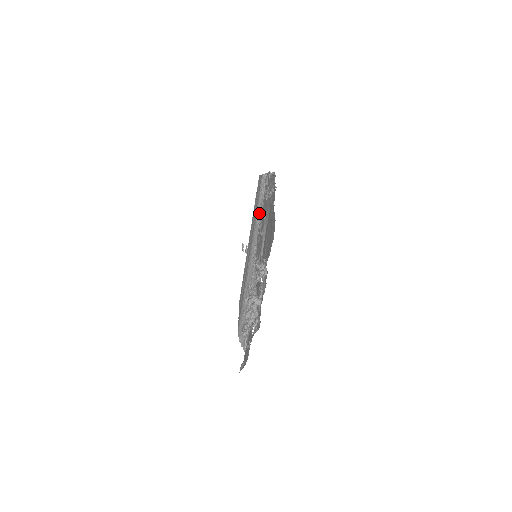
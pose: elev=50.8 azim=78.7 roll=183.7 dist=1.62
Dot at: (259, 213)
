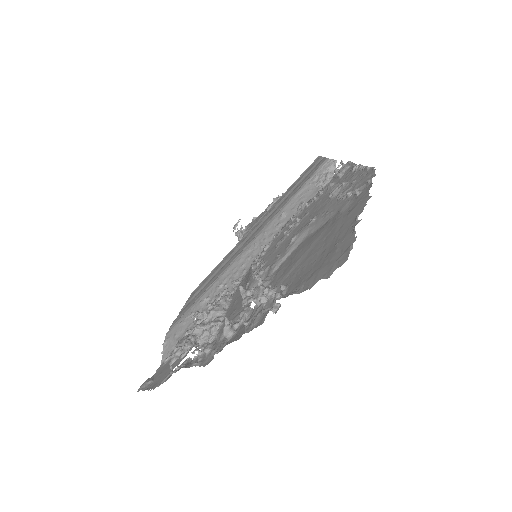
Dot at: (293, 203)
